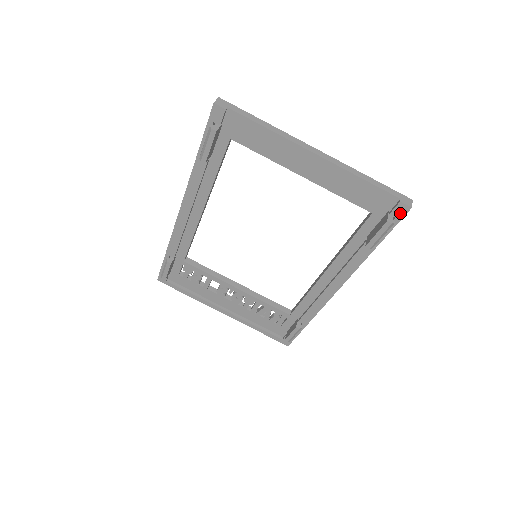
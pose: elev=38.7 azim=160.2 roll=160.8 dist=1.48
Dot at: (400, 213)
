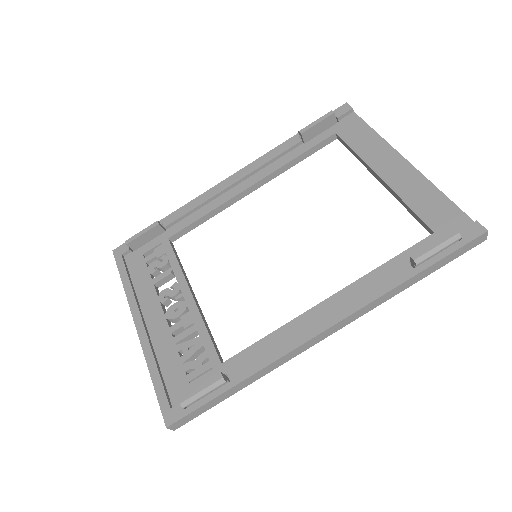
Dot at: (471, 234)
